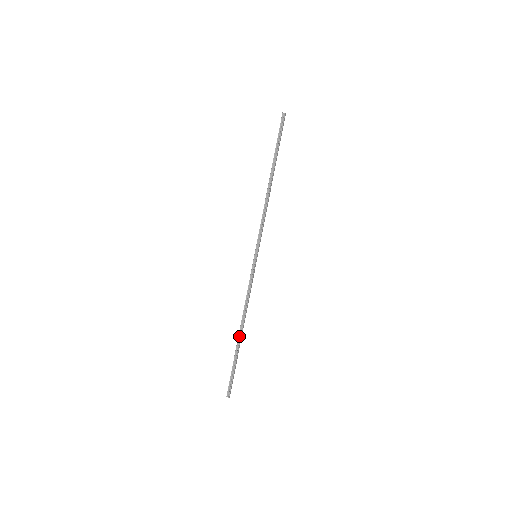
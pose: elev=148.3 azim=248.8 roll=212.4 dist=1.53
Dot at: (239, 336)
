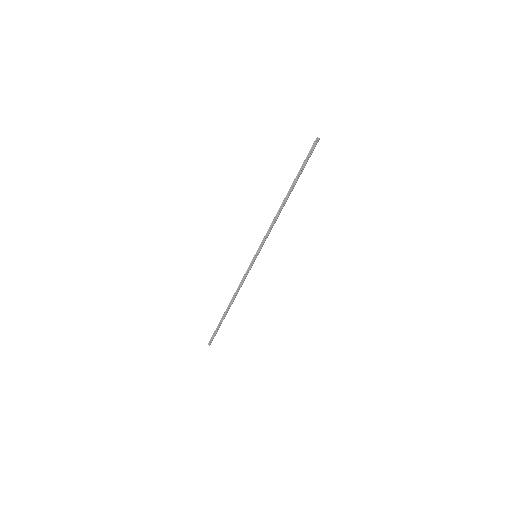
Dot at: (227, 309)
